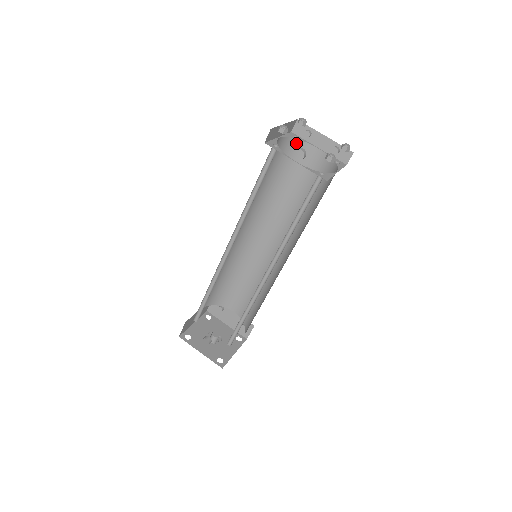
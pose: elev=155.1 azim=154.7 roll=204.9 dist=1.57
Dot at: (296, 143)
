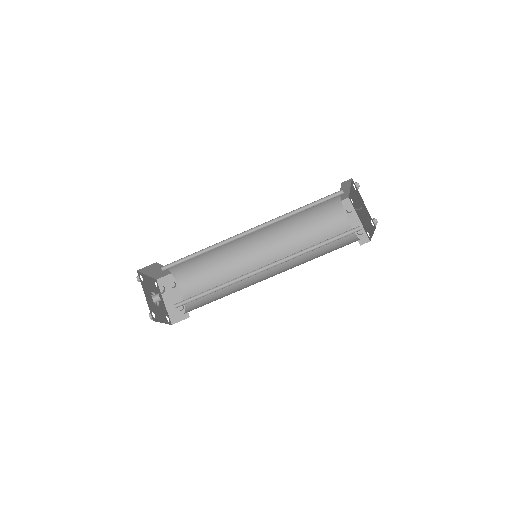
Dot at: (340, 208)
